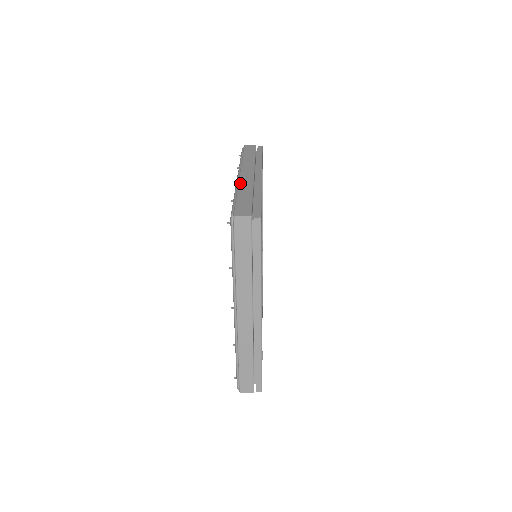
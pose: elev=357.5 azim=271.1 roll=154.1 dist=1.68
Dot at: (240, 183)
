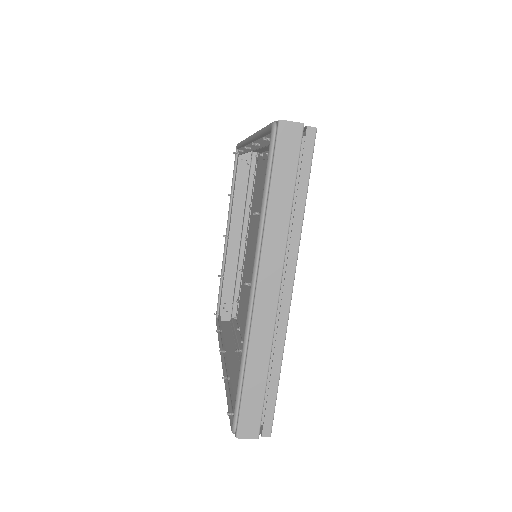
Dot at: occluded
